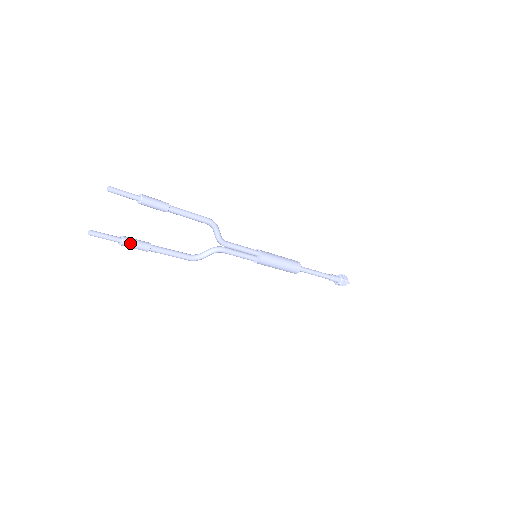
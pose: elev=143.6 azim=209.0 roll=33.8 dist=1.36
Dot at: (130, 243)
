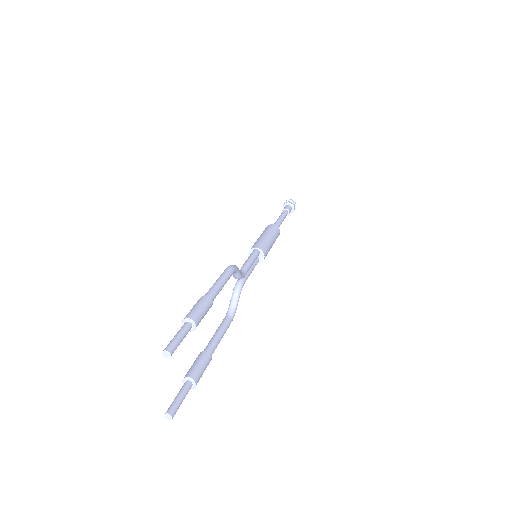
Dot at: (199, 376)
